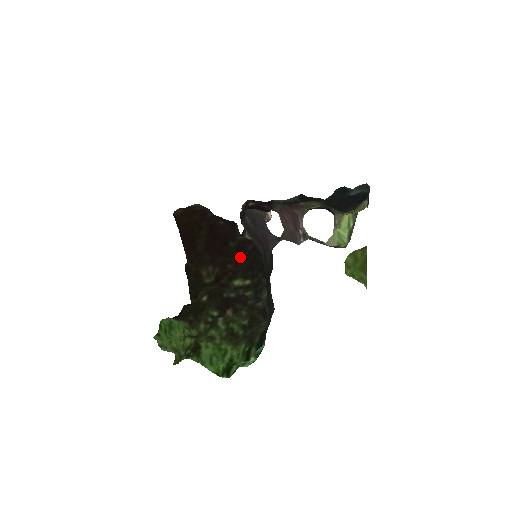
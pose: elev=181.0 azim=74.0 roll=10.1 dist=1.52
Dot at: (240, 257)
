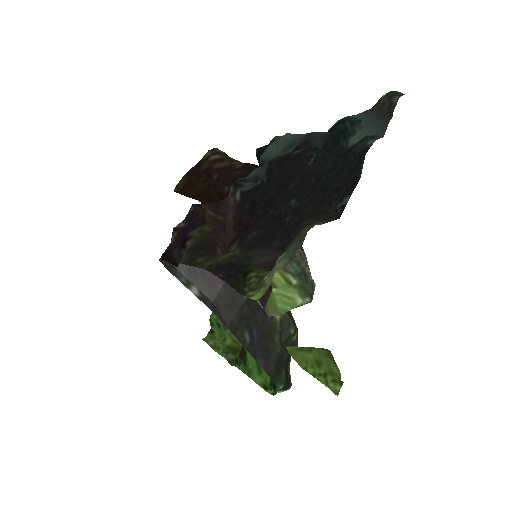
Dot at: occluded
